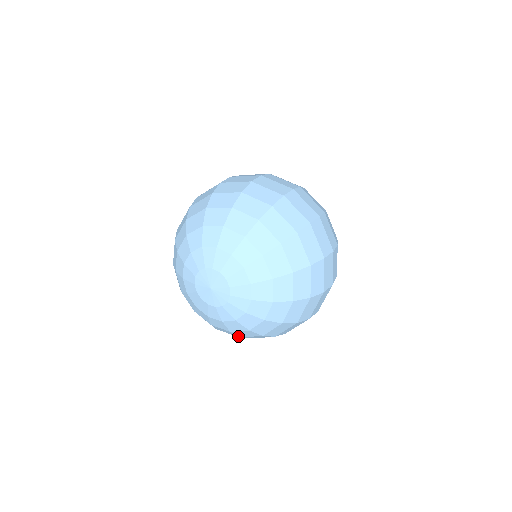
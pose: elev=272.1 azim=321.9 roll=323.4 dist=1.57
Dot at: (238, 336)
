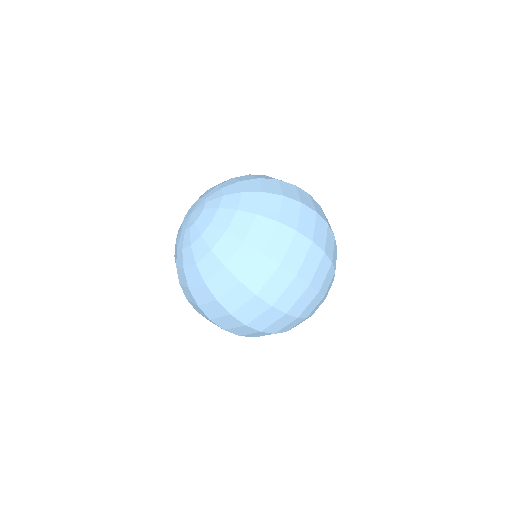
Dot at: (179, 280)
